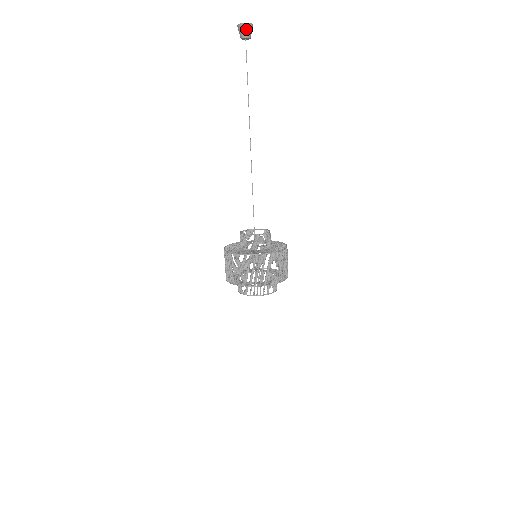
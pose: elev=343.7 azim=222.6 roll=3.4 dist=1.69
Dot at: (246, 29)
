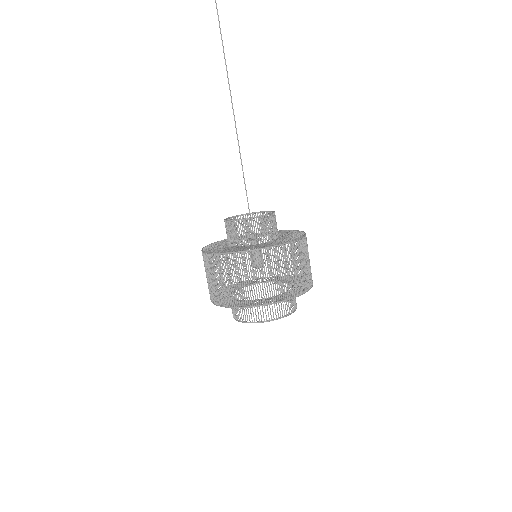
Dot at: out of frame
